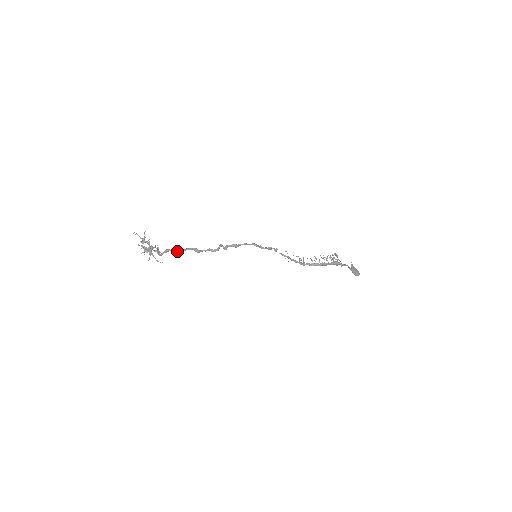
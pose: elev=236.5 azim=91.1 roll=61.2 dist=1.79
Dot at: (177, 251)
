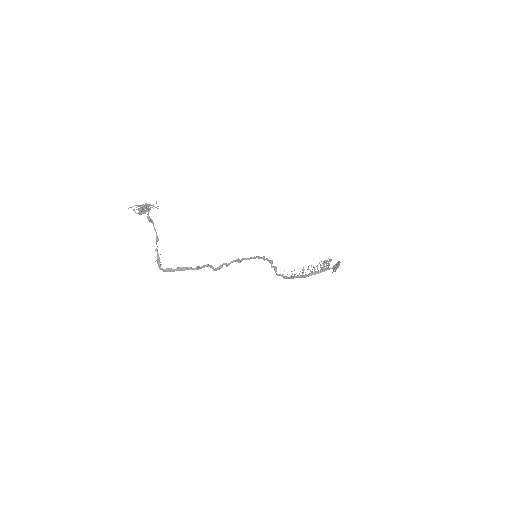
Dot at: (178, 269)
